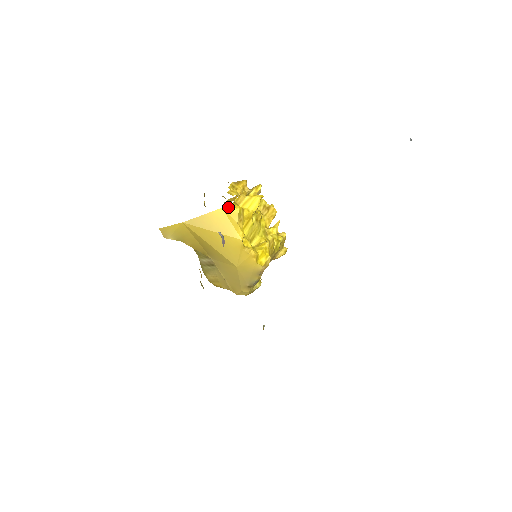
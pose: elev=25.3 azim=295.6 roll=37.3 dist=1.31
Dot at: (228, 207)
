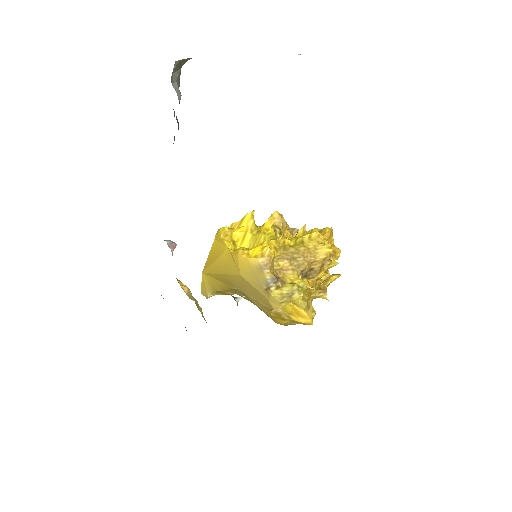
Dot at: (216, 234)
